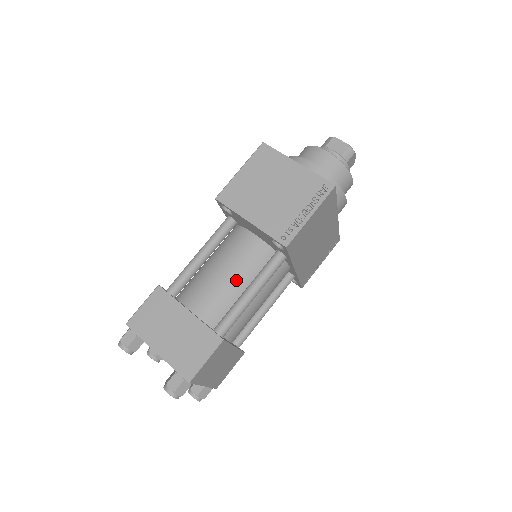
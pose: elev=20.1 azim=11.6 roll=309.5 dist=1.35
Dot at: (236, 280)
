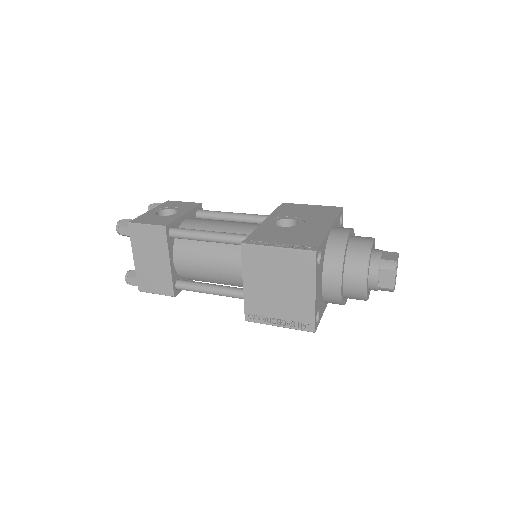
Dot at: (215, 276)
